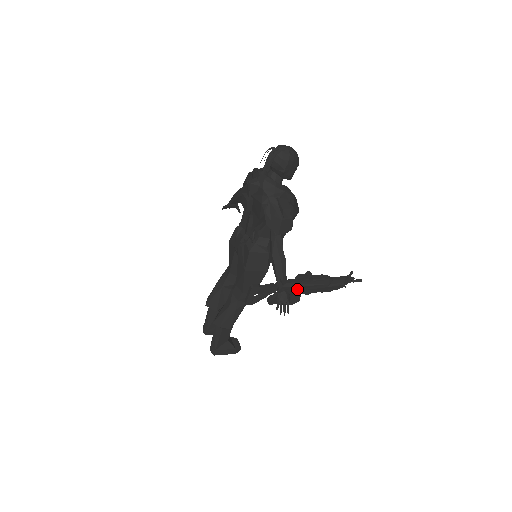
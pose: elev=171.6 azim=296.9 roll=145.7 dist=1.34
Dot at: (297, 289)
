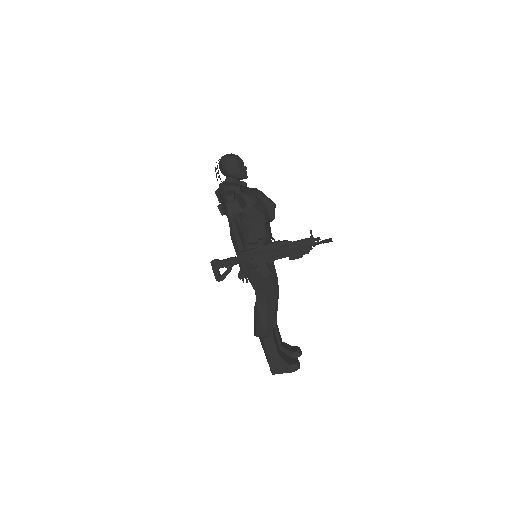
Dot at: (254, 257)
